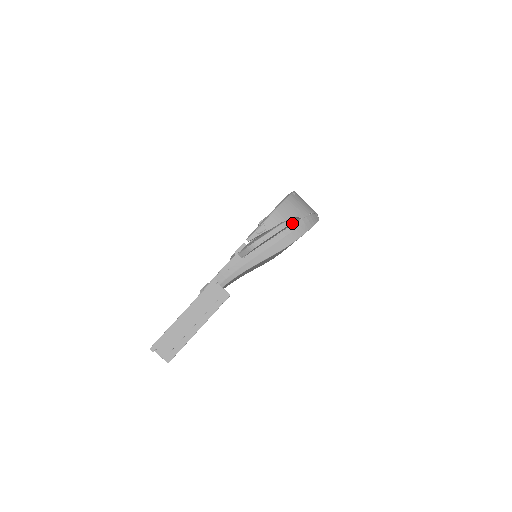
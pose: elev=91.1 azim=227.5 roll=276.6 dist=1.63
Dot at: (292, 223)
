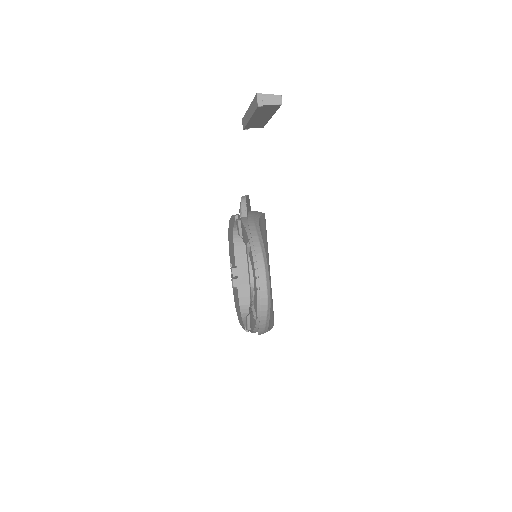
Dot at: occluded
